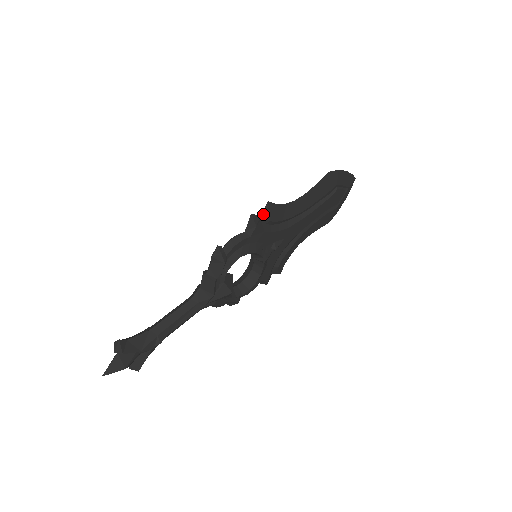
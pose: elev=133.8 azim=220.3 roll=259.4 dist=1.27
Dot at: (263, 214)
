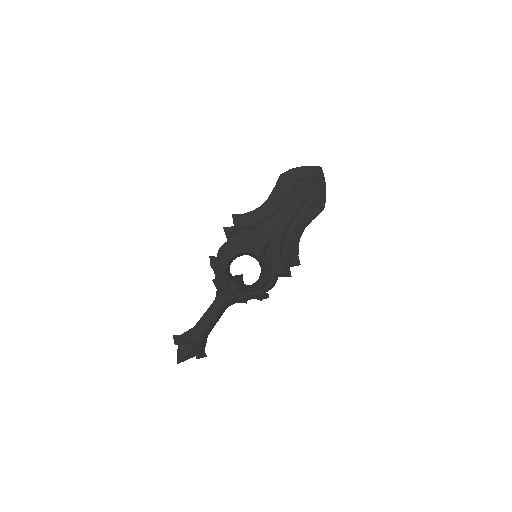
Dot at: (235, 224)
